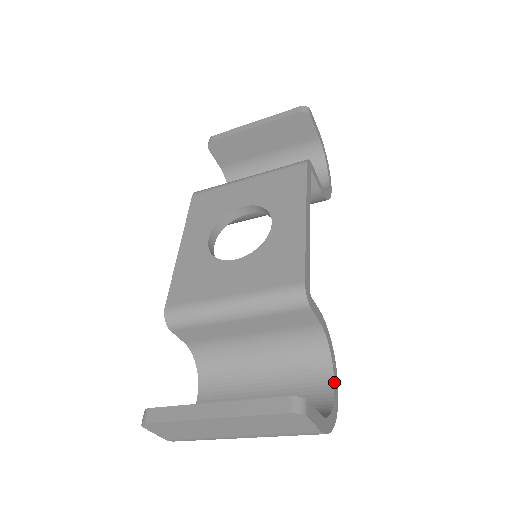
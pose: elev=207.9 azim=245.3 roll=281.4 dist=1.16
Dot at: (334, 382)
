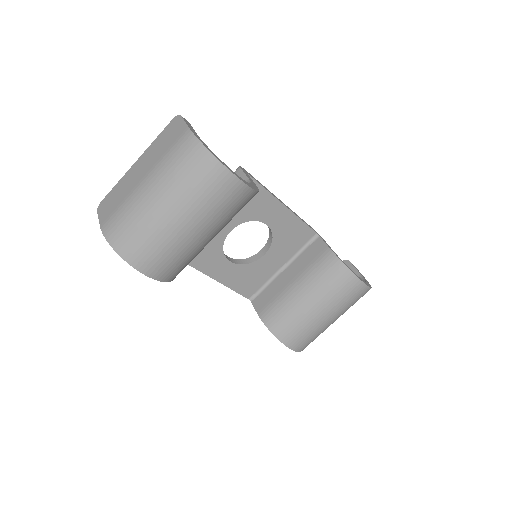
Dot at: (237, 175)
